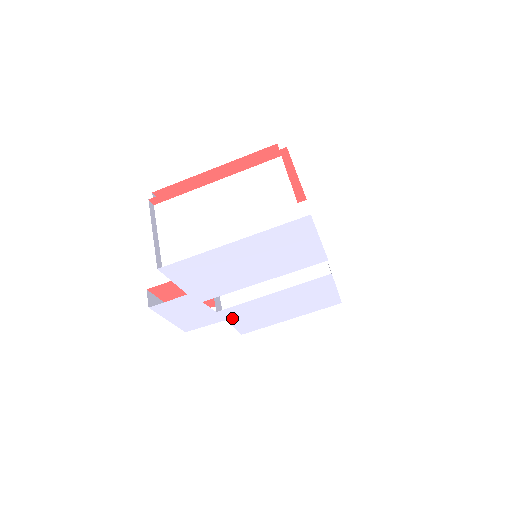
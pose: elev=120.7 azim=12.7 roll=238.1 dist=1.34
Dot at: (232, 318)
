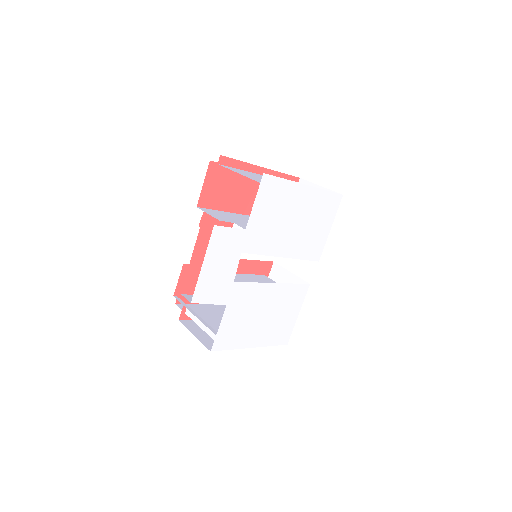
Dot at: (231, 306)
